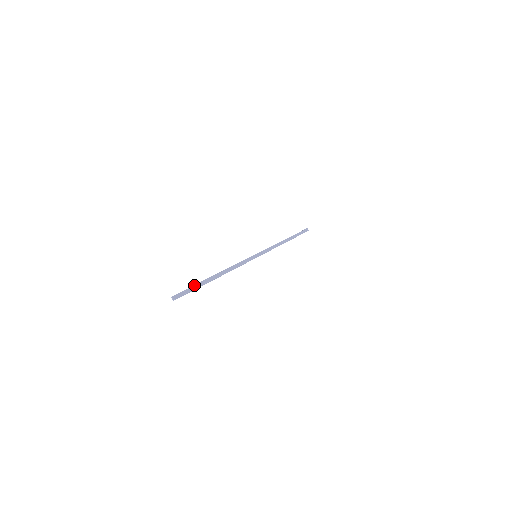
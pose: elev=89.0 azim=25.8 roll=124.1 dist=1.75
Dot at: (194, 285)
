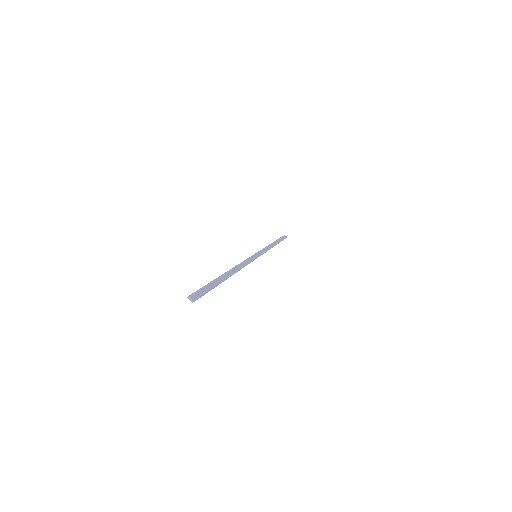
Dot at: (208, 283)
